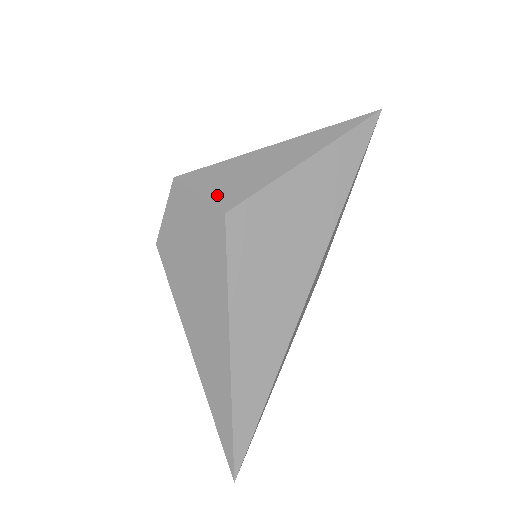
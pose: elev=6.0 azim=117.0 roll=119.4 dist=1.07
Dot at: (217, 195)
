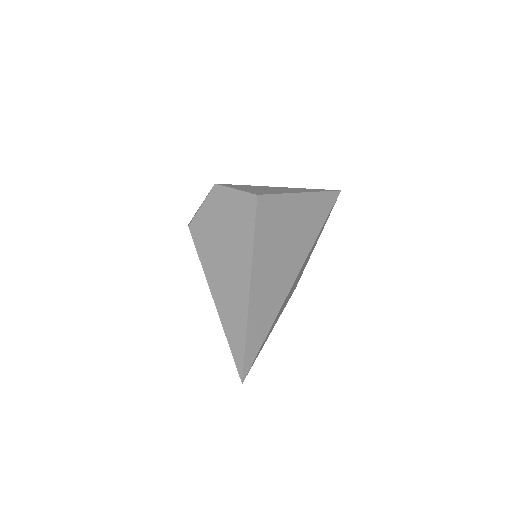
Dot at: (249, 191)
